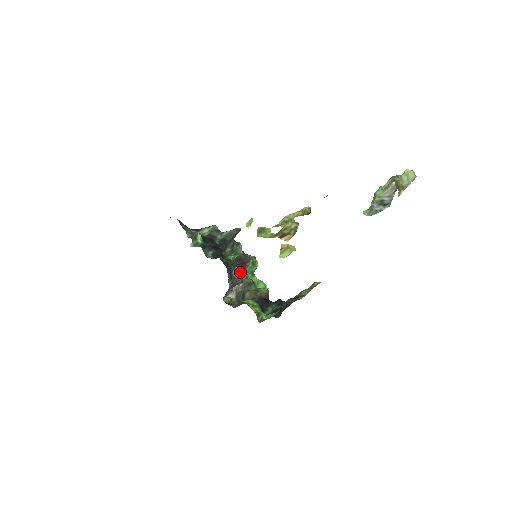
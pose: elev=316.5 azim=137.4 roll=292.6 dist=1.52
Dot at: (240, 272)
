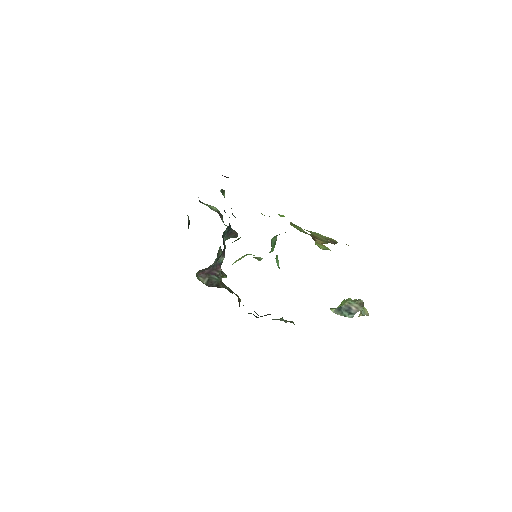
Dot at: occluded
